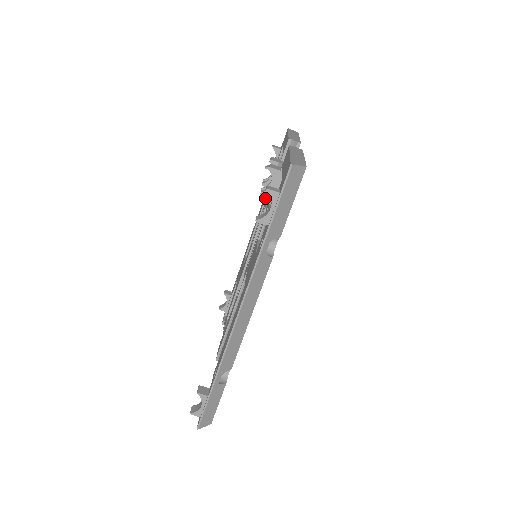
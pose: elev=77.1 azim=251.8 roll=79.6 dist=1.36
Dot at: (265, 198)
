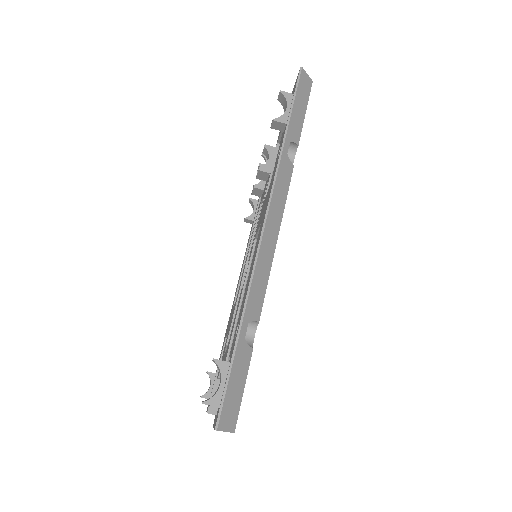
Dot at: (249, 240)
